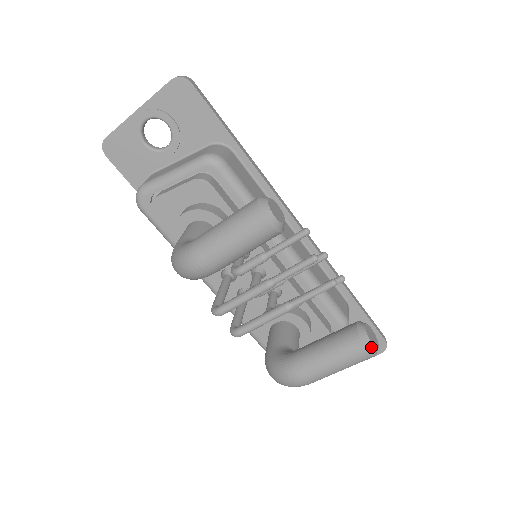
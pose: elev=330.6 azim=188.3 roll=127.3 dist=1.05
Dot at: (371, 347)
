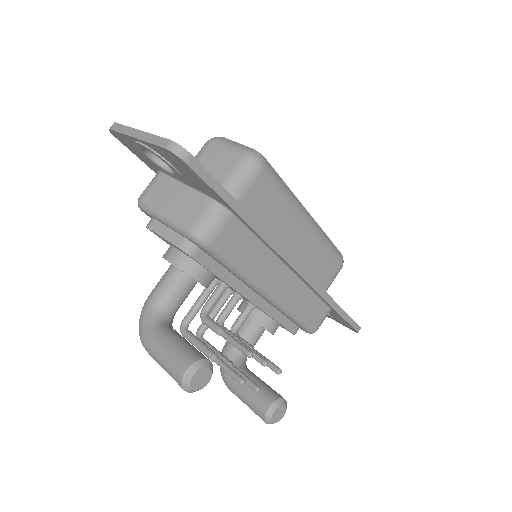
Dot at: (271, 423)
